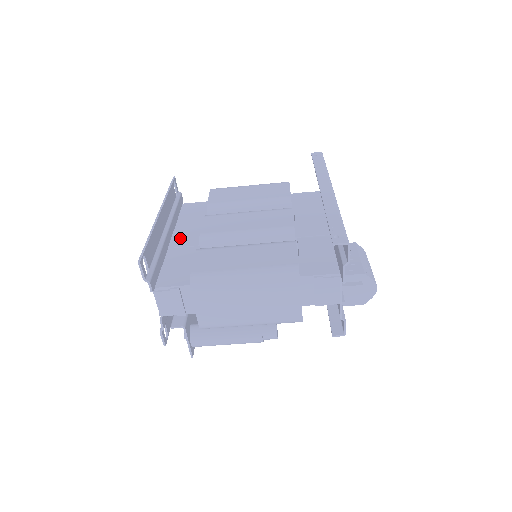
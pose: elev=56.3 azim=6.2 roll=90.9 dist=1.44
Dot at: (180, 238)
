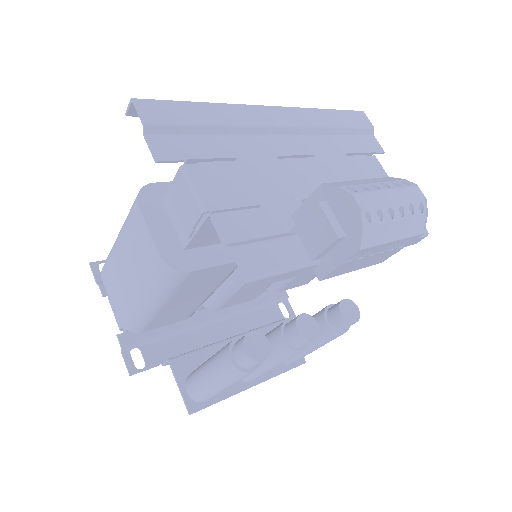
Dot at: occluded
